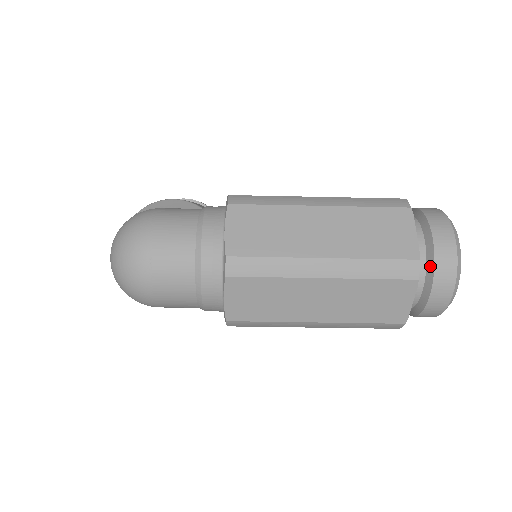
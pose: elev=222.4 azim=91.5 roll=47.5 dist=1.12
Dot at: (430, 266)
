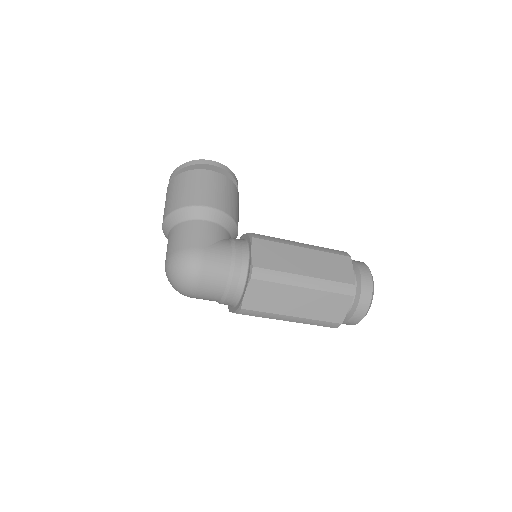
Dot at: (347, 318)
